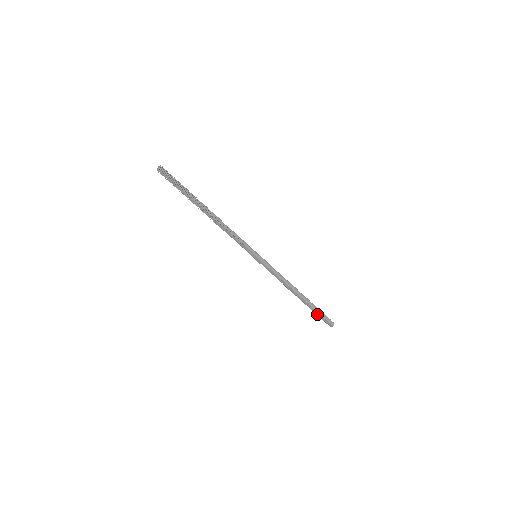
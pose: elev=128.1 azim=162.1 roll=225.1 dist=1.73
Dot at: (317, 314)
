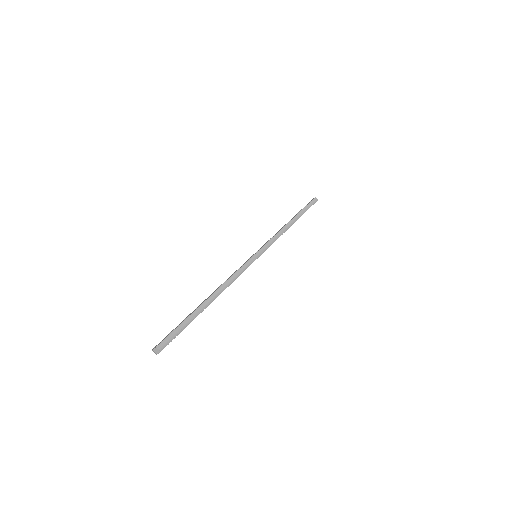
Dot at: occluded
